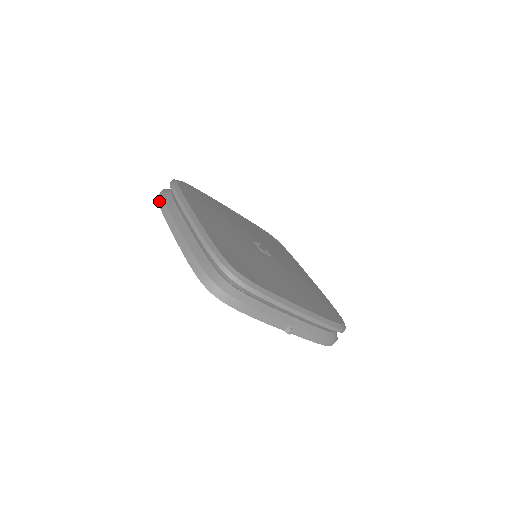
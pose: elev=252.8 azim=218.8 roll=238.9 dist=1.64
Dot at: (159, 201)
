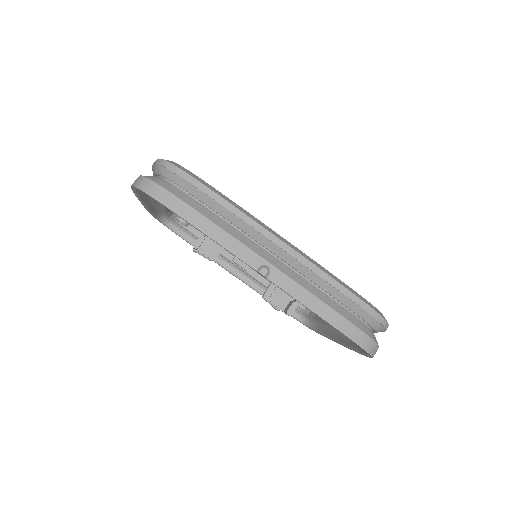
Dot at: occluded
